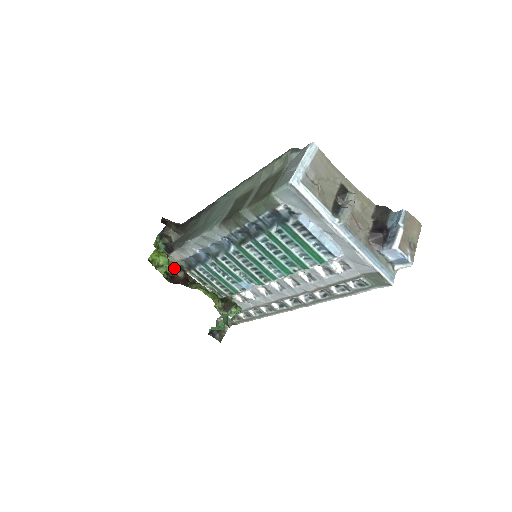
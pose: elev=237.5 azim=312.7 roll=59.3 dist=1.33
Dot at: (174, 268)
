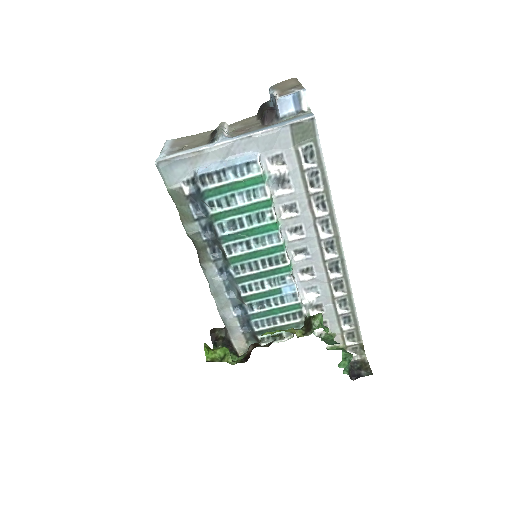
Dot at: (246, 353)
